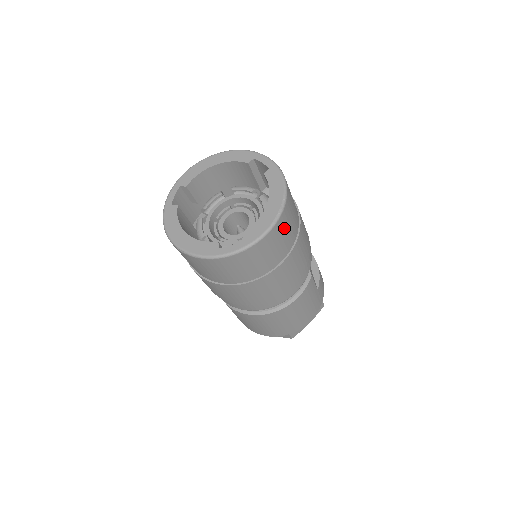
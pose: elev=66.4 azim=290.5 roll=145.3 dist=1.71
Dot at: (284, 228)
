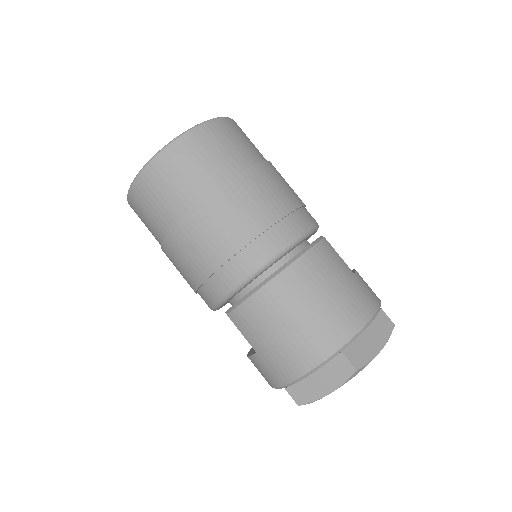
Dot at: (234, 134)
